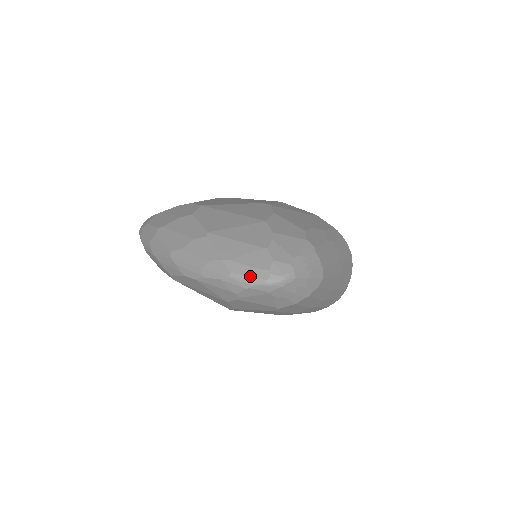
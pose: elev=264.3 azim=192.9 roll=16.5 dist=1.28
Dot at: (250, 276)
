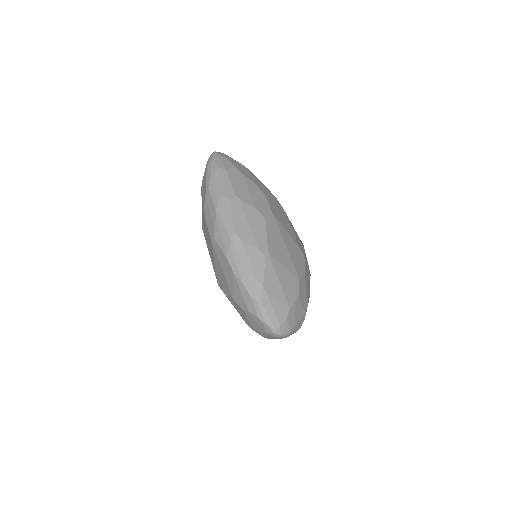
Dot at: (269, 316)
